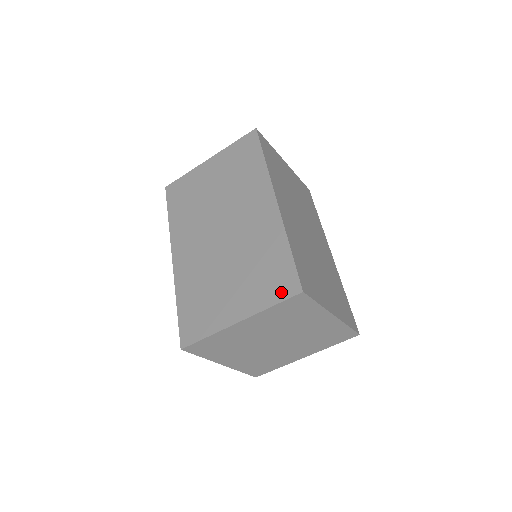
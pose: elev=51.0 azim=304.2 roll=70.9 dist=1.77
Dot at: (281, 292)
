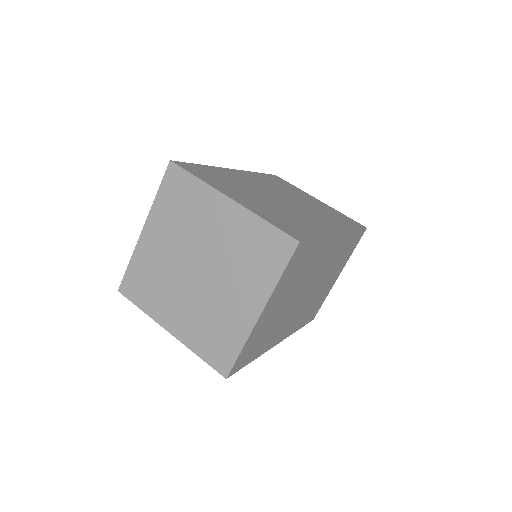
Dot at: occluded
